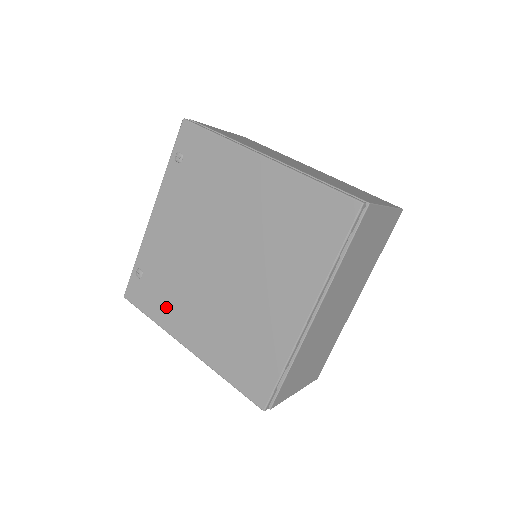
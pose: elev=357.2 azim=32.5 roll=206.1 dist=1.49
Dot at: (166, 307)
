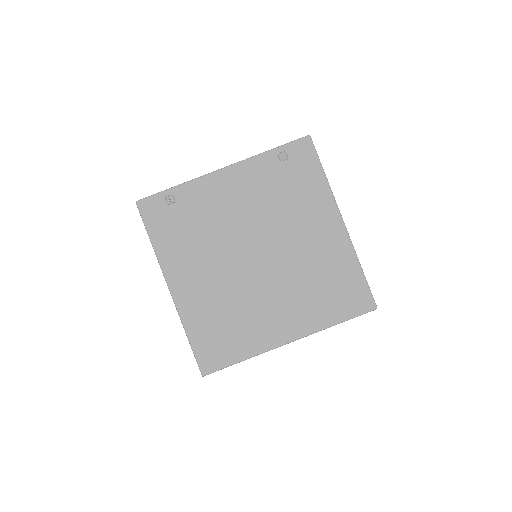
Dot at: (175, 246)
